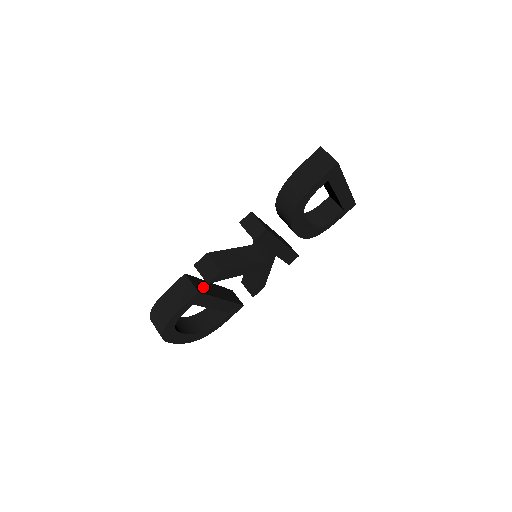
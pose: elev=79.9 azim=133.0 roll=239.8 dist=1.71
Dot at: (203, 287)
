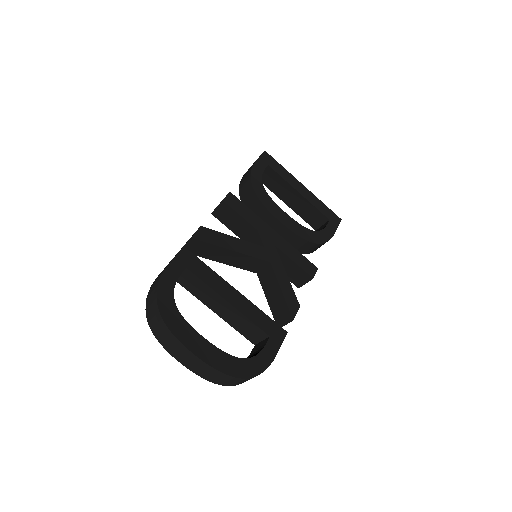
Dot at: occluded
